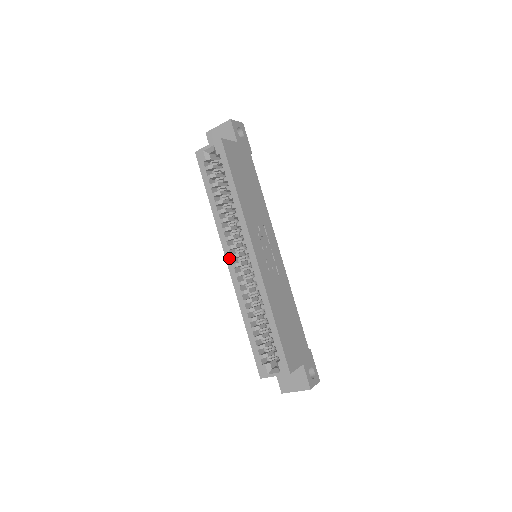
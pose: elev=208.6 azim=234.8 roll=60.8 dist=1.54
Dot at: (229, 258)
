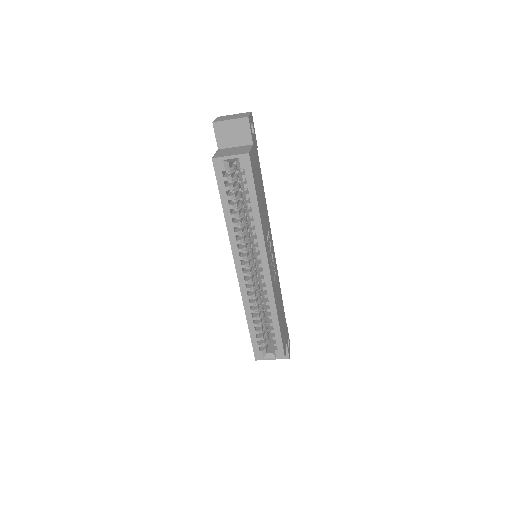
Dot at: (239, 267)
